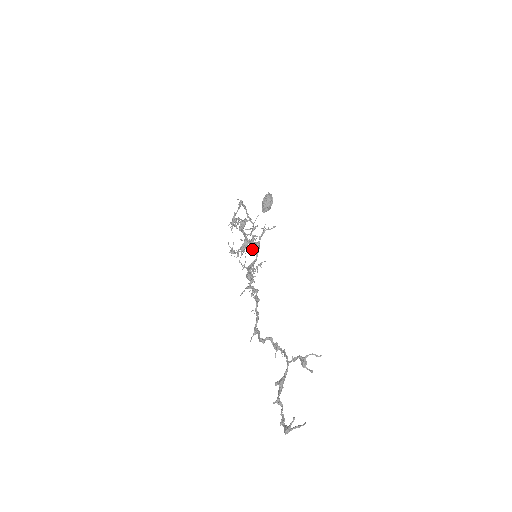
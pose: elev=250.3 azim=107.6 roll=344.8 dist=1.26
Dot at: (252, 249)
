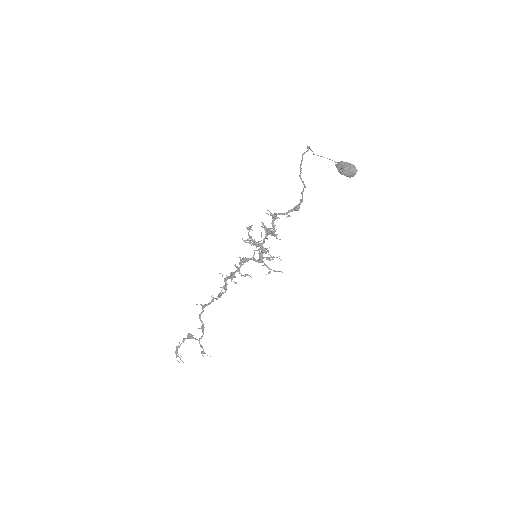
Dot at: occluded
